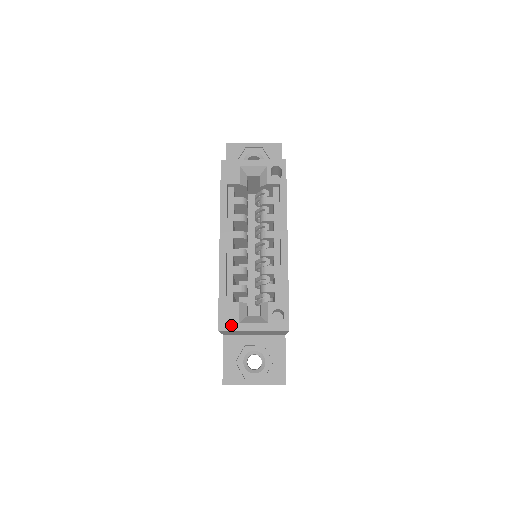
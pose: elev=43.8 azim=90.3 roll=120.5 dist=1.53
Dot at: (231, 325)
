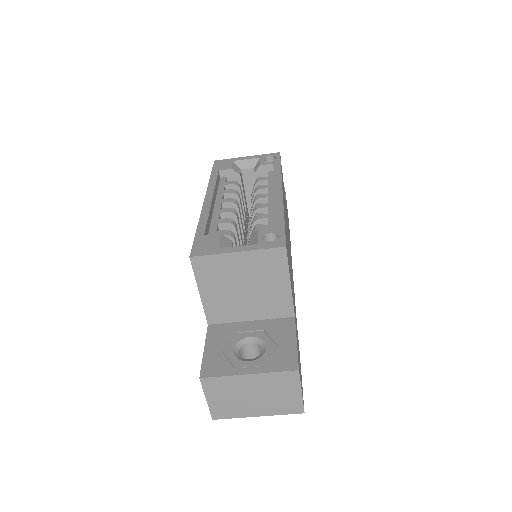
Dot at: (208, 251)
